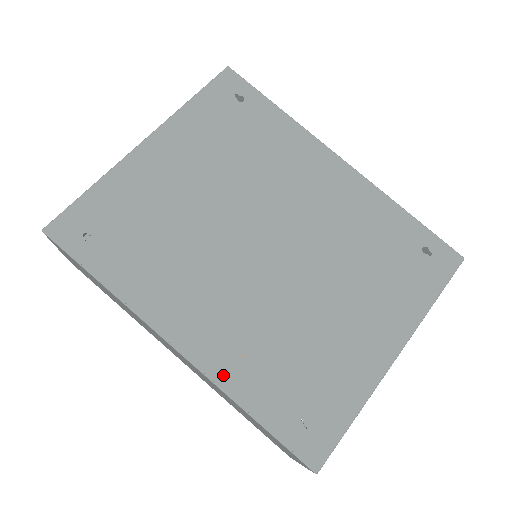
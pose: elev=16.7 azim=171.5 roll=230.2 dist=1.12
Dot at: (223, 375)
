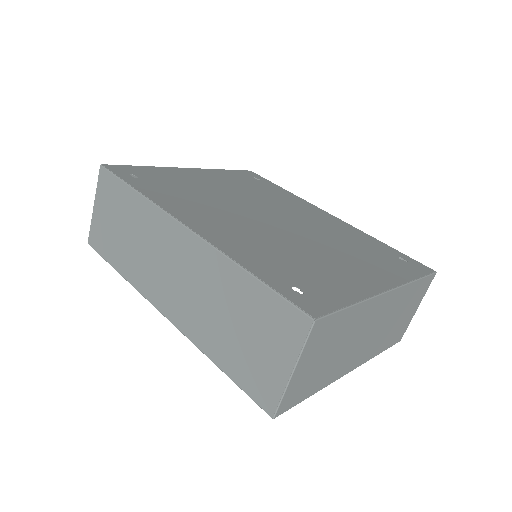
Dot at: (226, 247)
